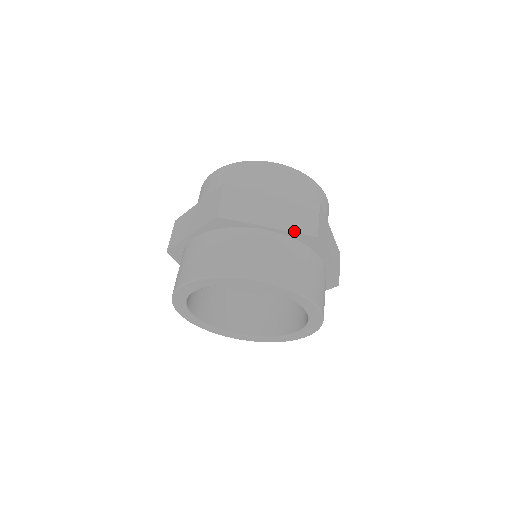
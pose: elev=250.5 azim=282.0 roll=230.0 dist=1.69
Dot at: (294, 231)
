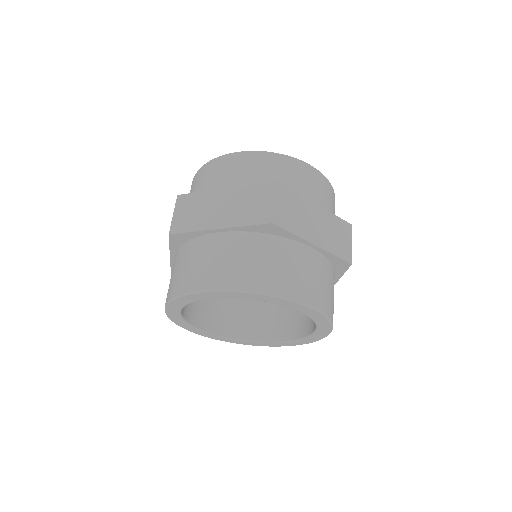
Dot at: (245, 224)
